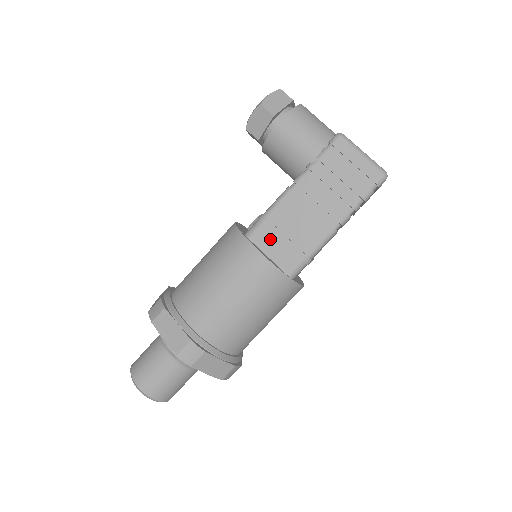
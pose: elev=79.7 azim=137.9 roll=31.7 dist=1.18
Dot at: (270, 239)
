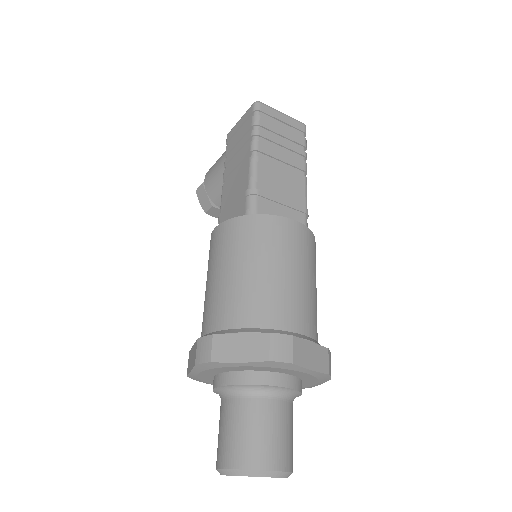
Dot at: occluded
